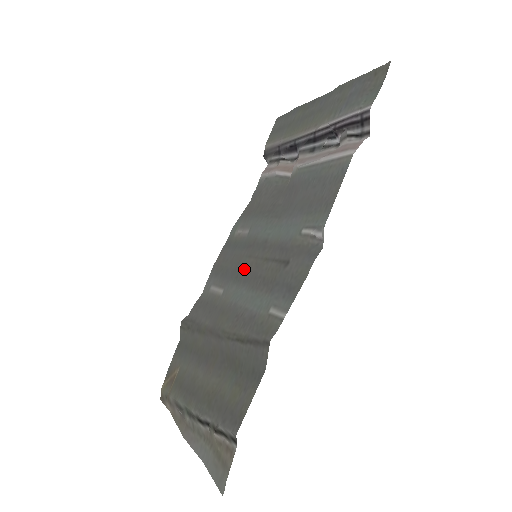
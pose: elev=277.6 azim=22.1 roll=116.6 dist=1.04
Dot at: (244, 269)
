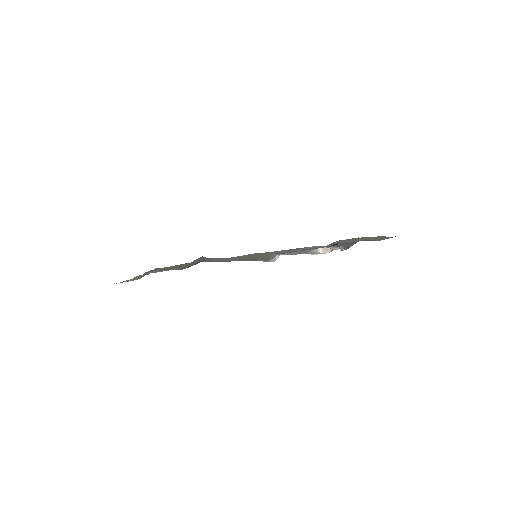
Dot at: (245, 255)
